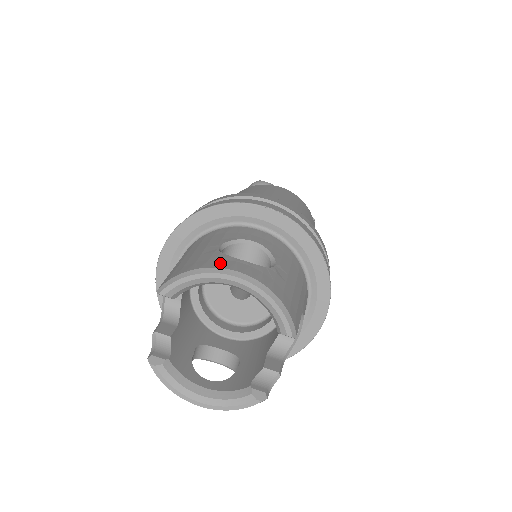
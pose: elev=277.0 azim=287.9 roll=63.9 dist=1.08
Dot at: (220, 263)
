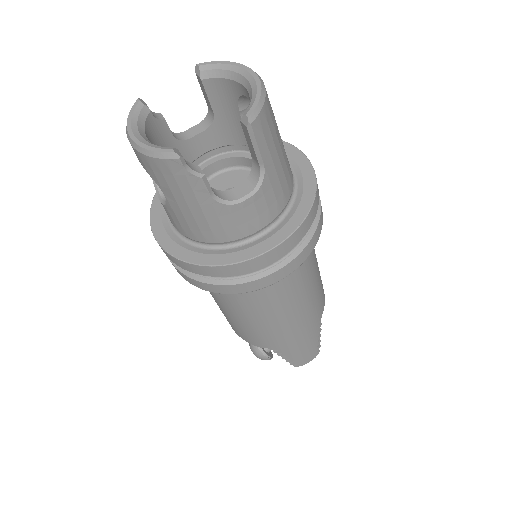
Dot at: occluded
